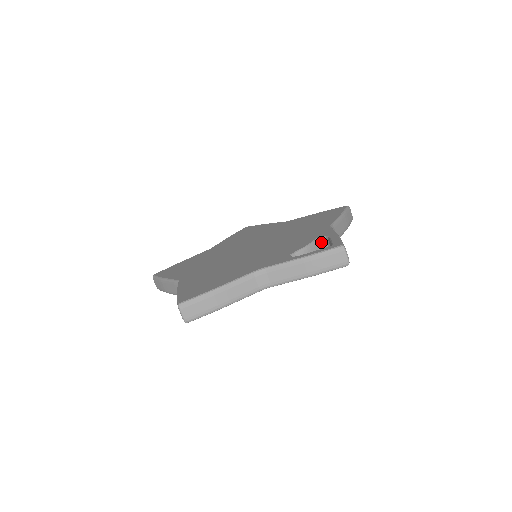
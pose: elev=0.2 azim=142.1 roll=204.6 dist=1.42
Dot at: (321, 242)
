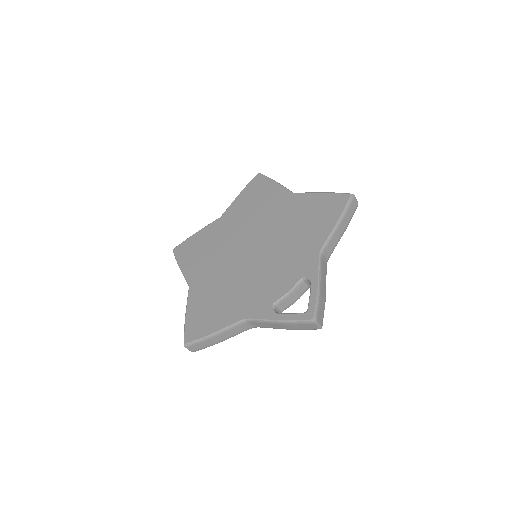
Dot at: (306, 281)
